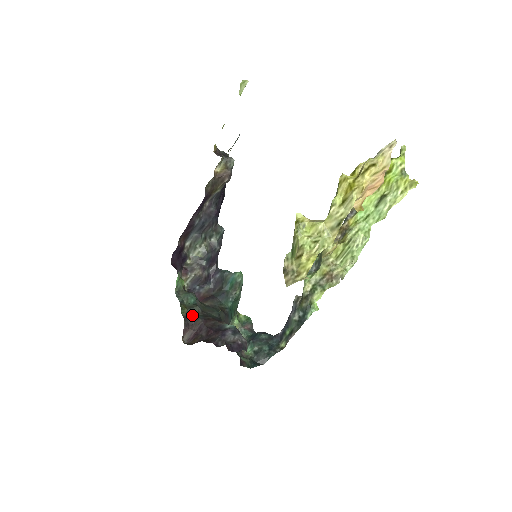
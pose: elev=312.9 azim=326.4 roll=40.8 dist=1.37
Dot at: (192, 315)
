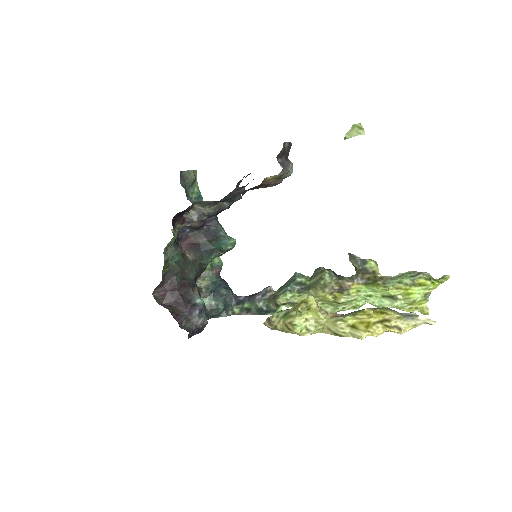
Dot at: (171, 274)
